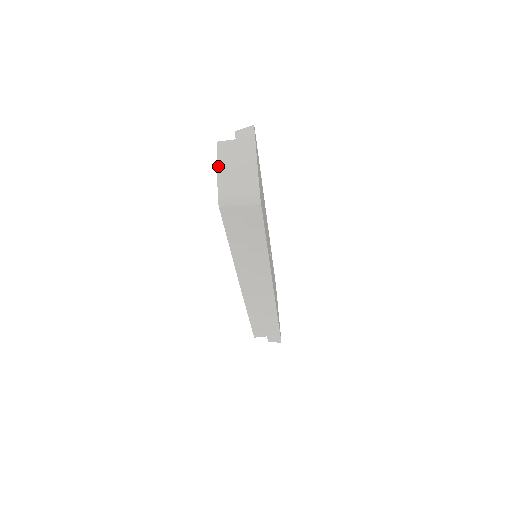
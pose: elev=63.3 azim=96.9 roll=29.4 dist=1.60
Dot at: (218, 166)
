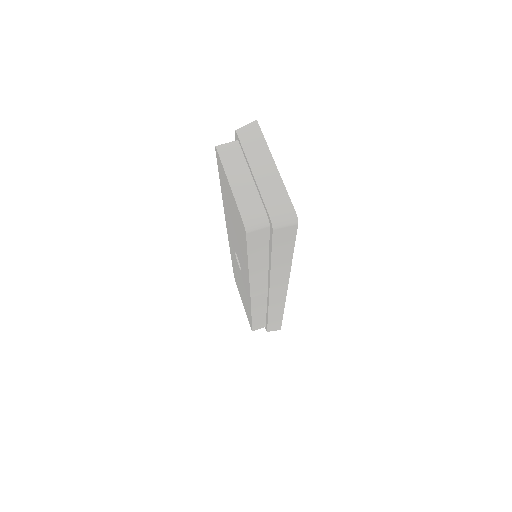
Dot at: (229, 180)
